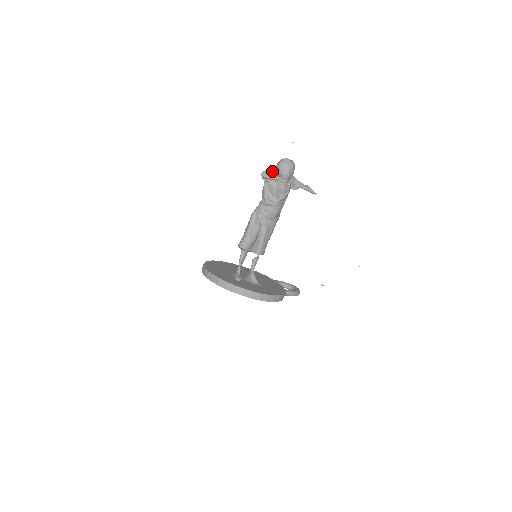
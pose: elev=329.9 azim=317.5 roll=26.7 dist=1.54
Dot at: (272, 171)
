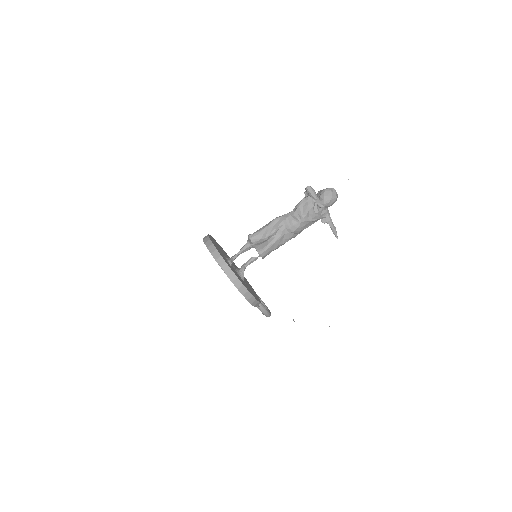
Dot at: occluded
